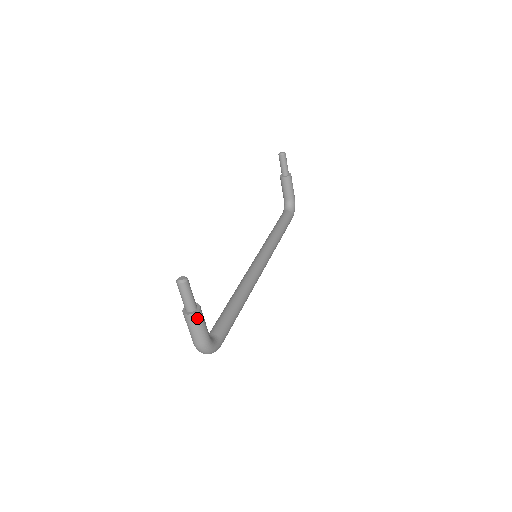
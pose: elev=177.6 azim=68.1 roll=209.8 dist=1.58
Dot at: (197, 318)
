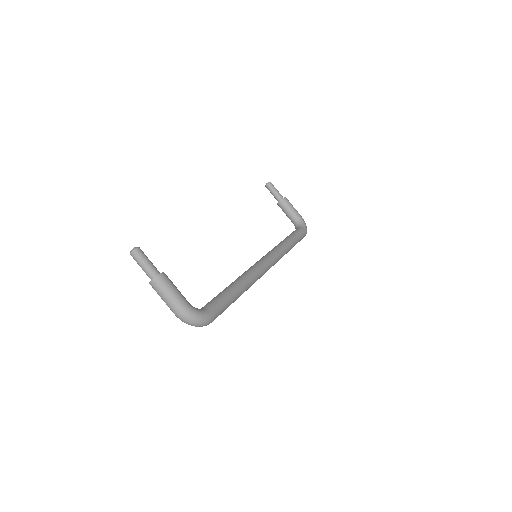
Dot at: (161, 281)
